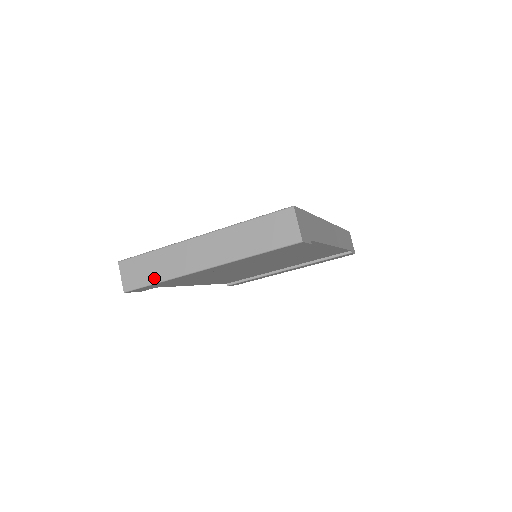
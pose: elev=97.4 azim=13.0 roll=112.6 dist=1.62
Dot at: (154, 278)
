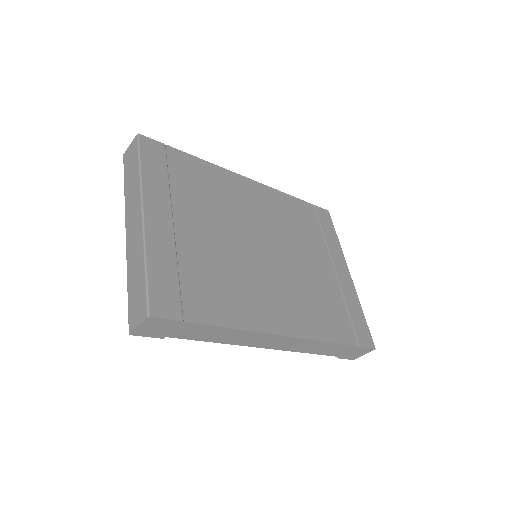
Dot at: (126, 181)
